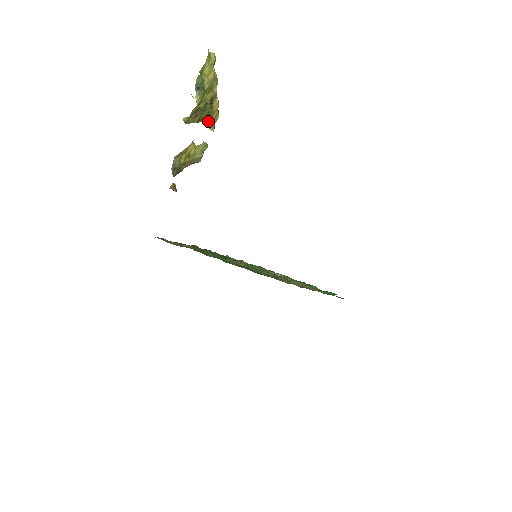
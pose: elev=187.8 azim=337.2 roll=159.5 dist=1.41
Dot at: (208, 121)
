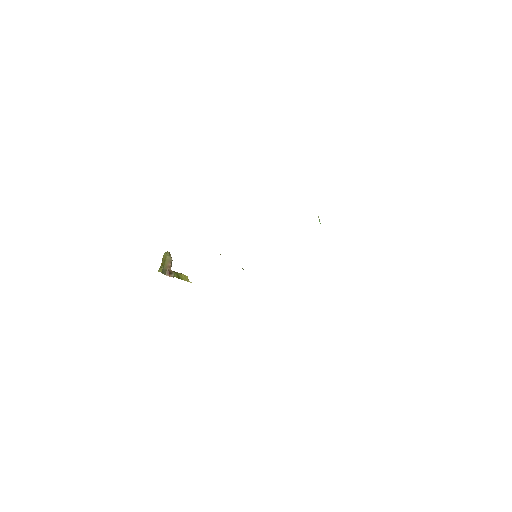
Dot at: (181, 278)
